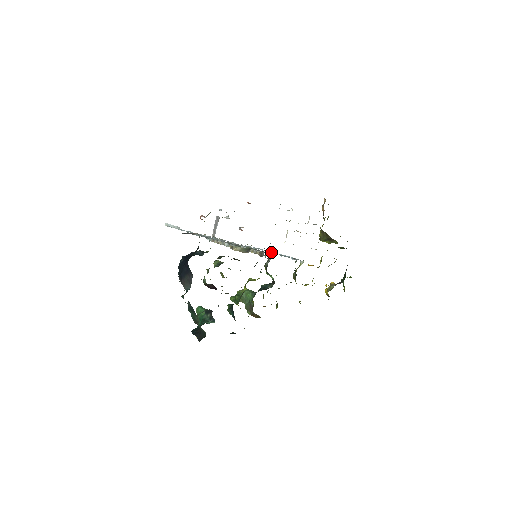
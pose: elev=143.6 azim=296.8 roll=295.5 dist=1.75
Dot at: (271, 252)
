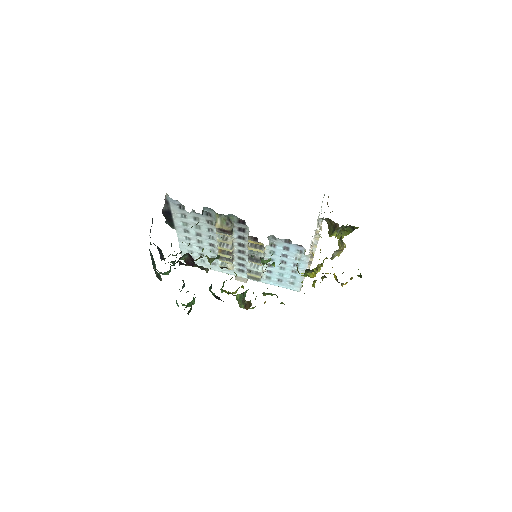
Dot at: (274, 253)
